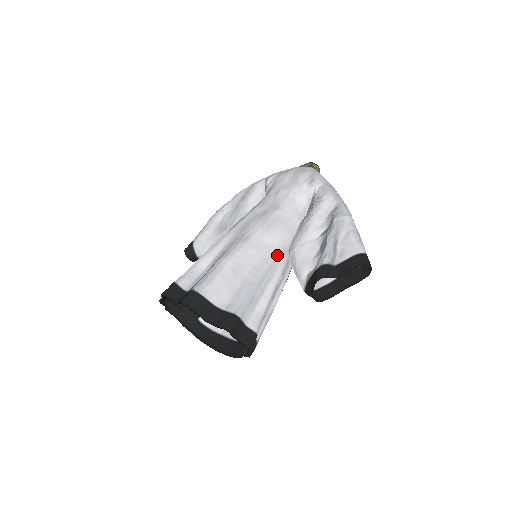
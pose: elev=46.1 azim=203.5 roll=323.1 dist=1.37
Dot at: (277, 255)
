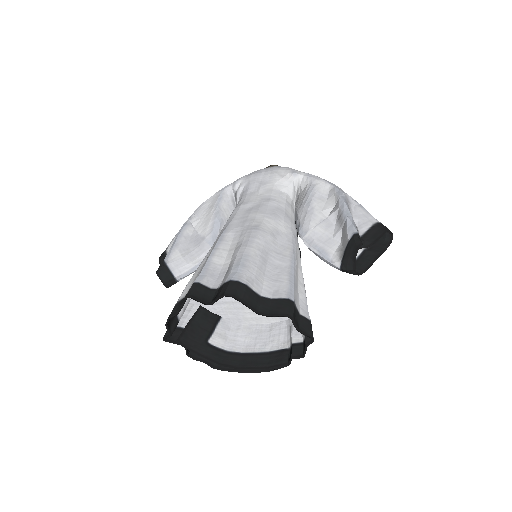
Dot at: (293, 241)
